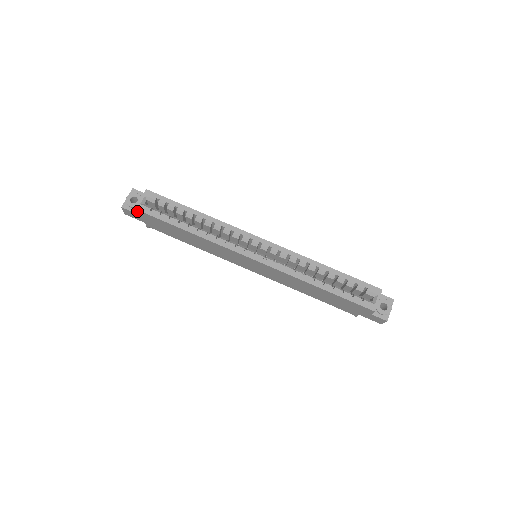
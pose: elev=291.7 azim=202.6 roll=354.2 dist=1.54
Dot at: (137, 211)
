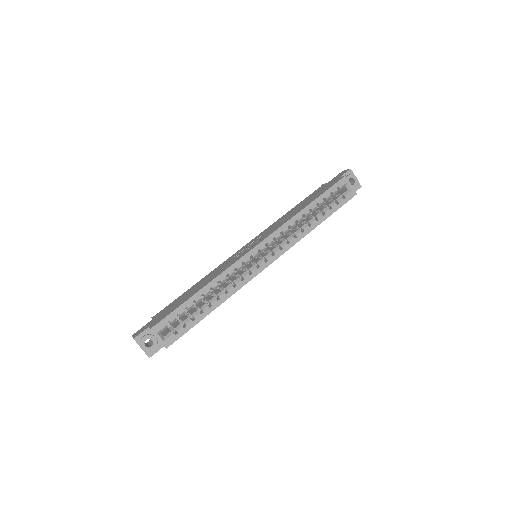
Dot at: (167, 347)
